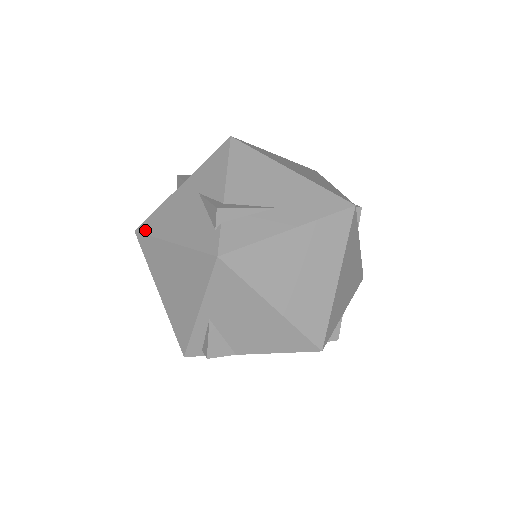
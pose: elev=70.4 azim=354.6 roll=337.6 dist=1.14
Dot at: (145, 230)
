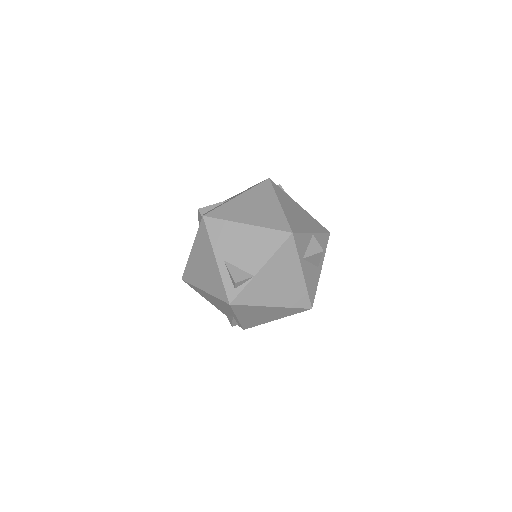
Dot at: (184, 270)
